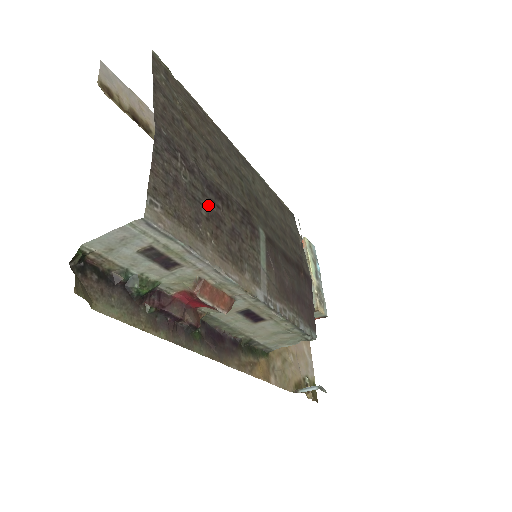
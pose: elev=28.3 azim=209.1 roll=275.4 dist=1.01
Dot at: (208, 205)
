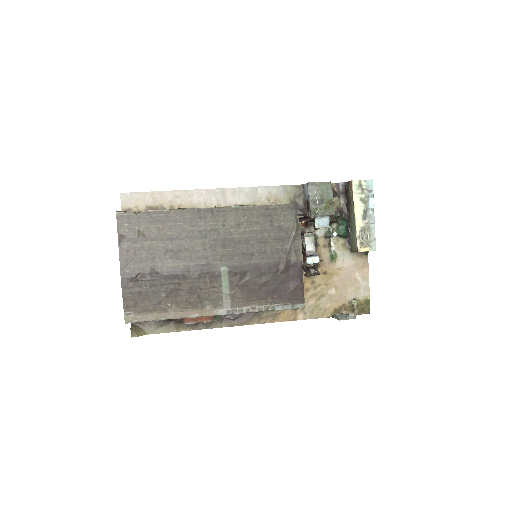
Dot at: (166, 288)
